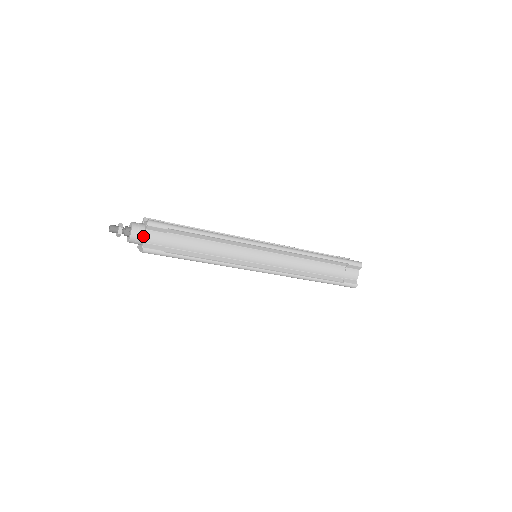
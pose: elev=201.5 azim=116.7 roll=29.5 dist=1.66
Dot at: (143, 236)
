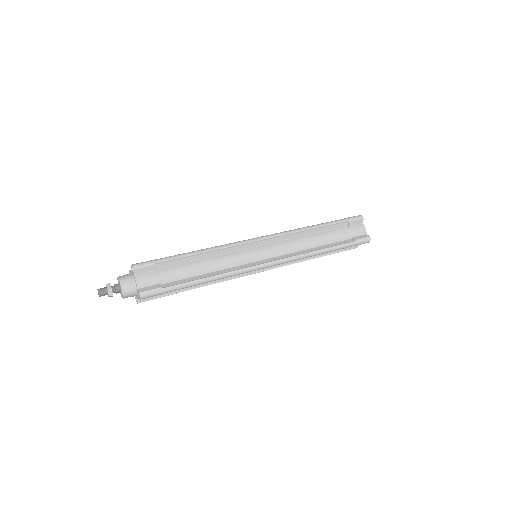
Dot at: (136, 296)
